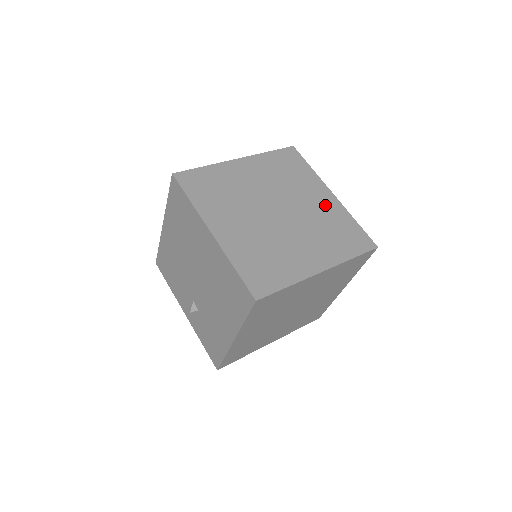
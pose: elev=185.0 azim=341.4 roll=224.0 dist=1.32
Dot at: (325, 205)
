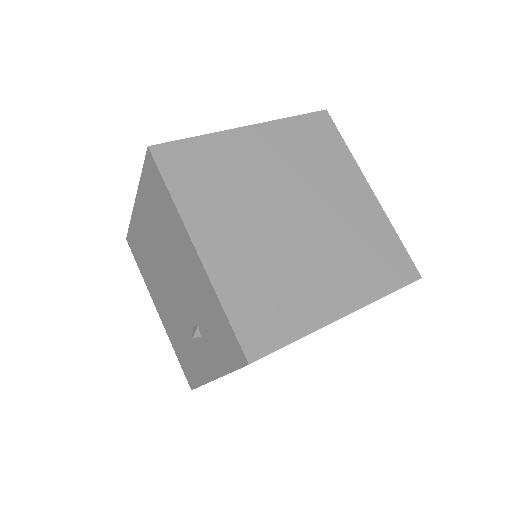
Dot at: occluded
